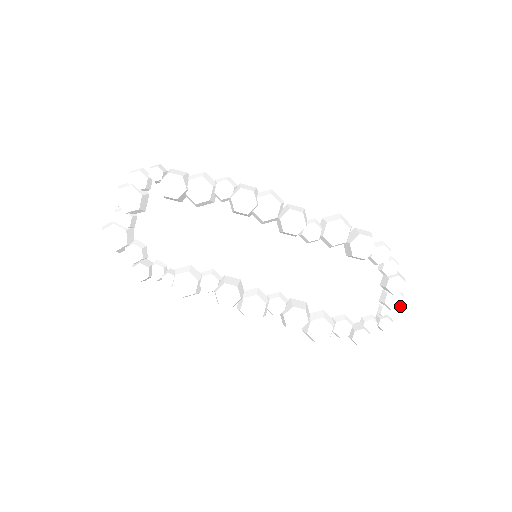
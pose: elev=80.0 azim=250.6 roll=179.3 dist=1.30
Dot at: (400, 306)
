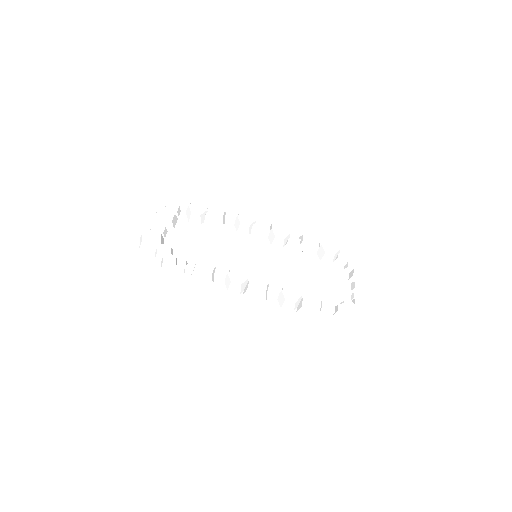
Dot at: (367, 290)
